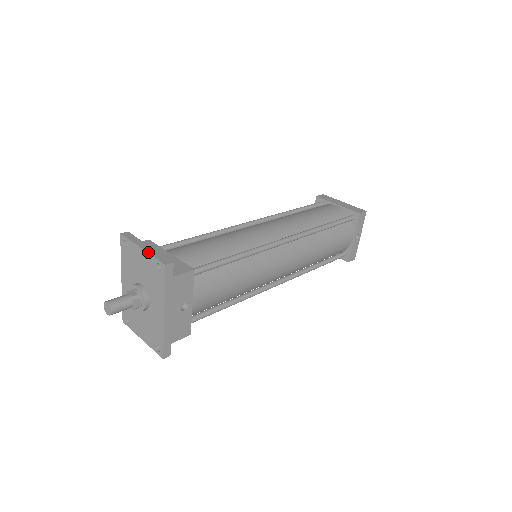
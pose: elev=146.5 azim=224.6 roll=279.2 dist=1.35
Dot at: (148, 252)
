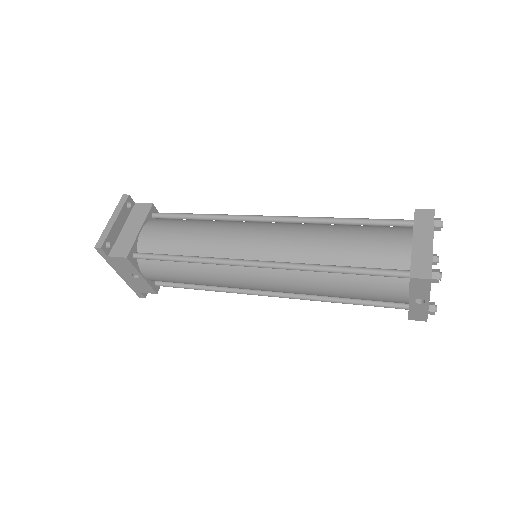
Dot at: (106, 227)
